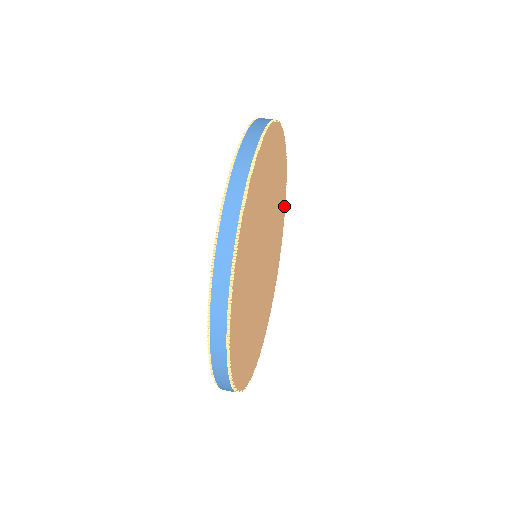
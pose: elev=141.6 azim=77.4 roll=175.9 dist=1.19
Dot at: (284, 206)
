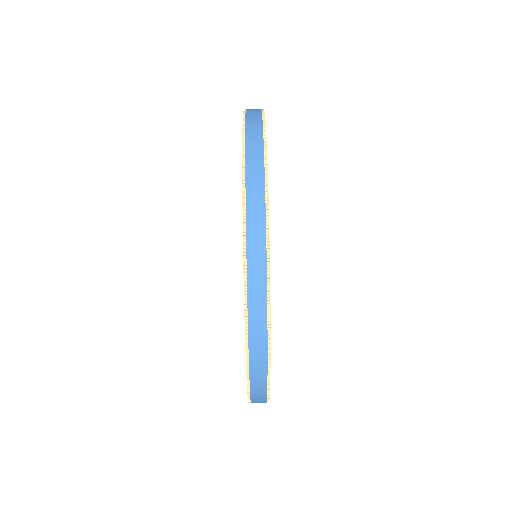
Dot at: occluded
